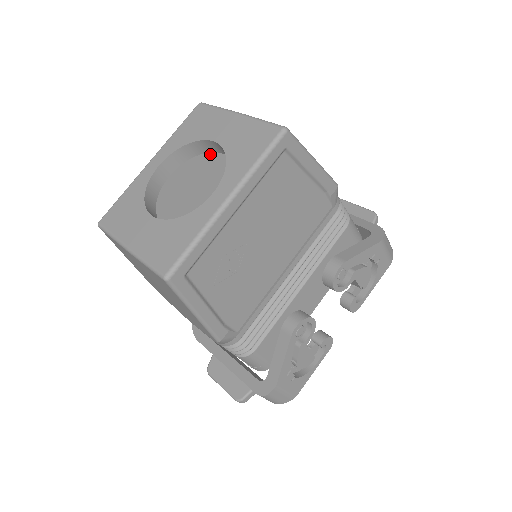
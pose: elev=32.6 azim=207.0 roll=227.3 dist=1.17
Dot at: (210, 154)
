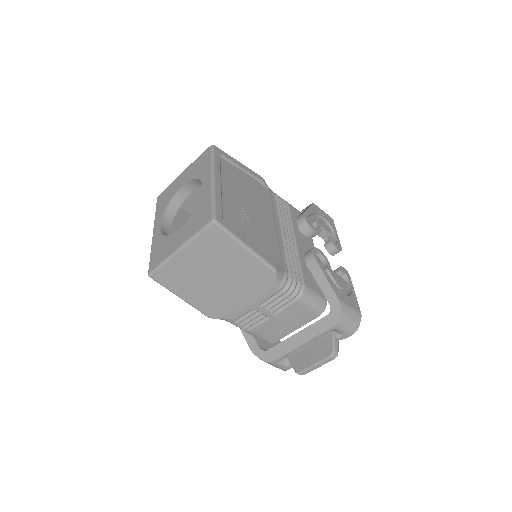
Dot at: (183, 218)
